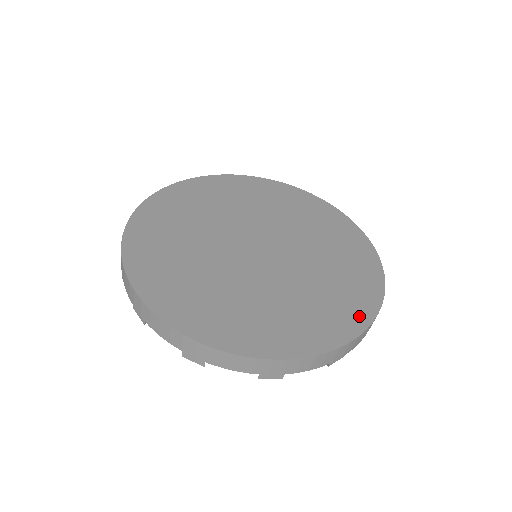
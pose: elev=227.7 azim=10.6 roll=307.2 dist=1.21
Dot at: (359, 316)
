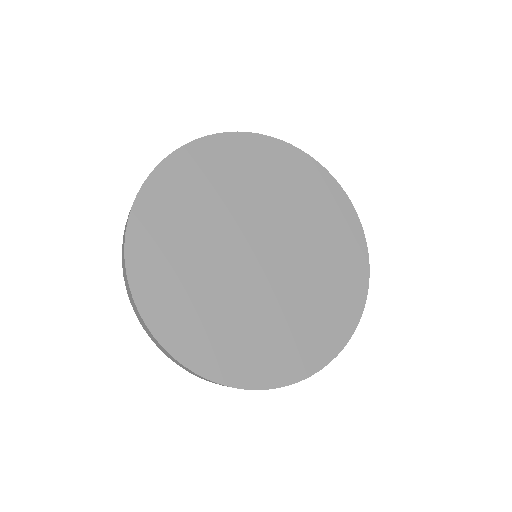
Dot at: (356, 239)
